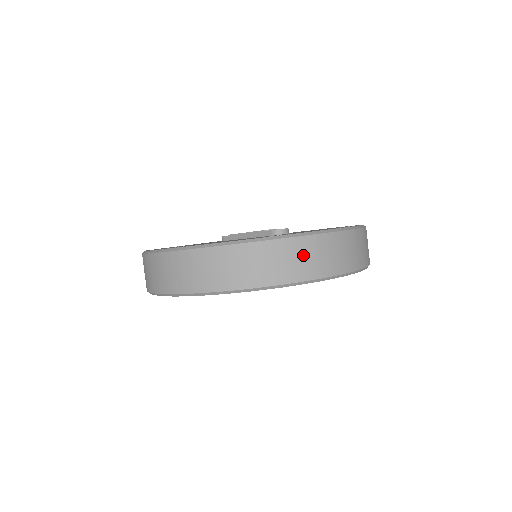
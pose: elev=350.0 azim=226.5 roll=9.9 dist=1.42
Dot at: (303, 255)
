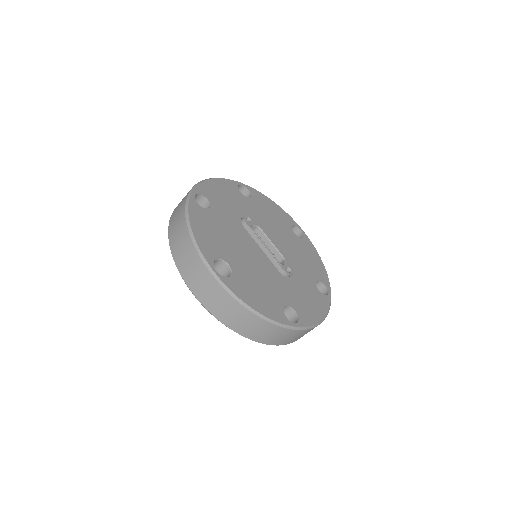
Dot at: (294, 336)
